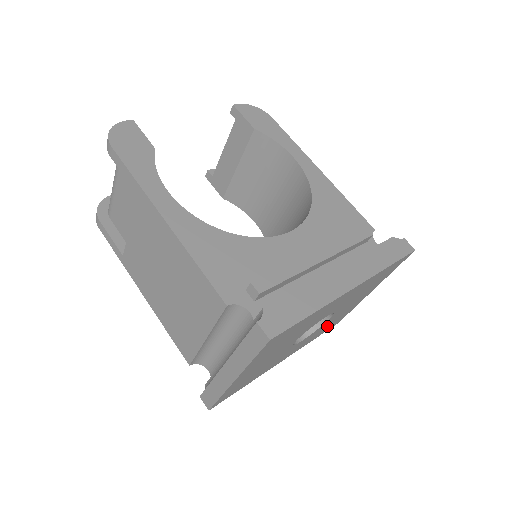
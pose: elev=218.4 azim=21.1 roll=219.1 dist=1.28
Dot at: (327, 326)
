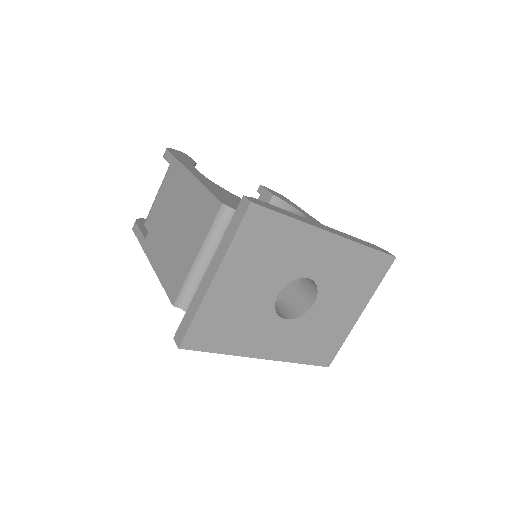
Dot at: (314, 340)
